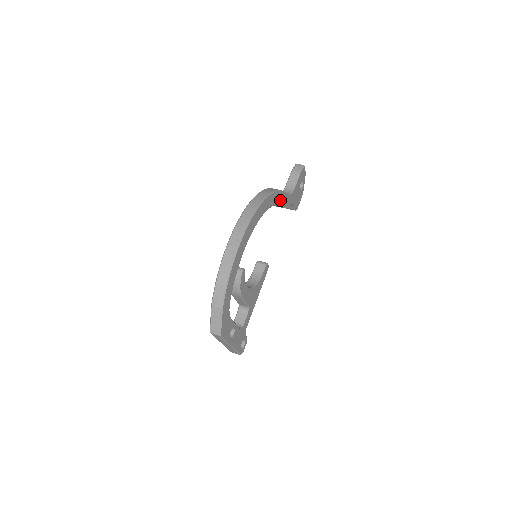
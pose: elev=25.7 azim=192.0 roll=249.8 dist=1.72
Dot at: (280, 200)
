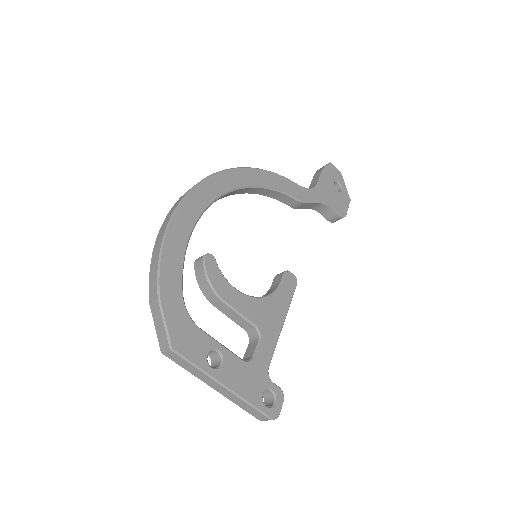
Dot at: (281, 186)
